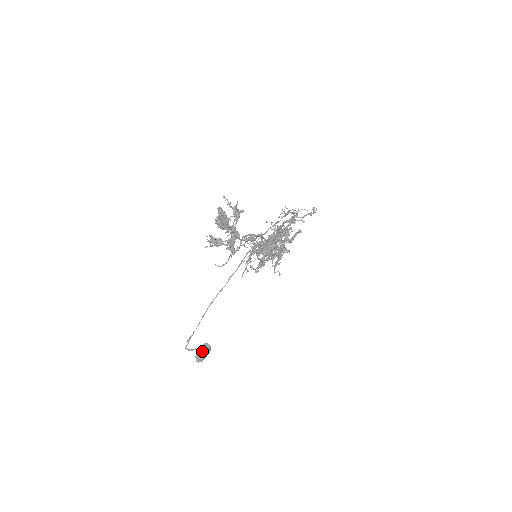
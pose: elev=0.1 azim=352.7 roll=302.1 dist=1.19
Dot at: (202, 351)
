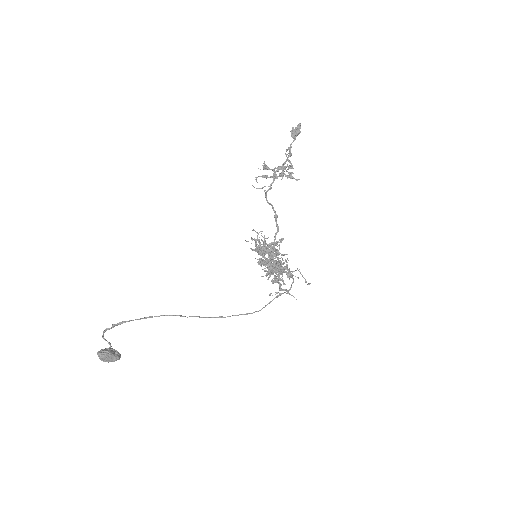
Dot at: (112, 350)
